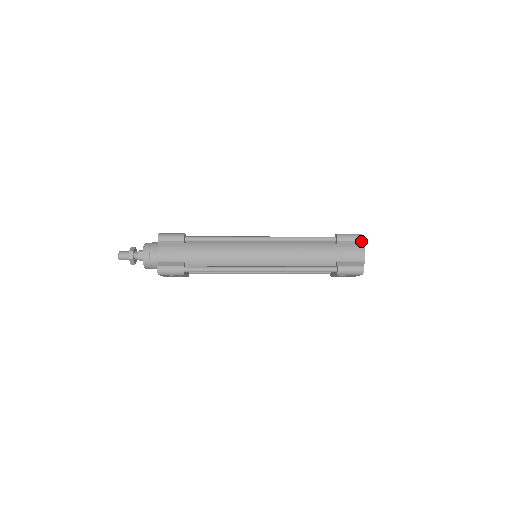
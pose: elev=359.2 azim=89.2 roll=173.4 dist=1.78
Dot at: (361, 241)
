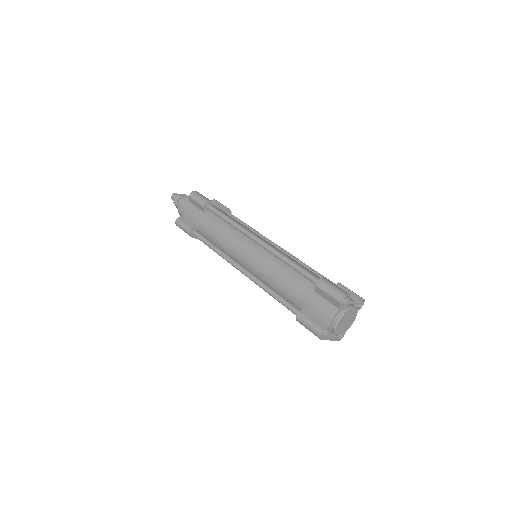
Dot at: (338, 301)
